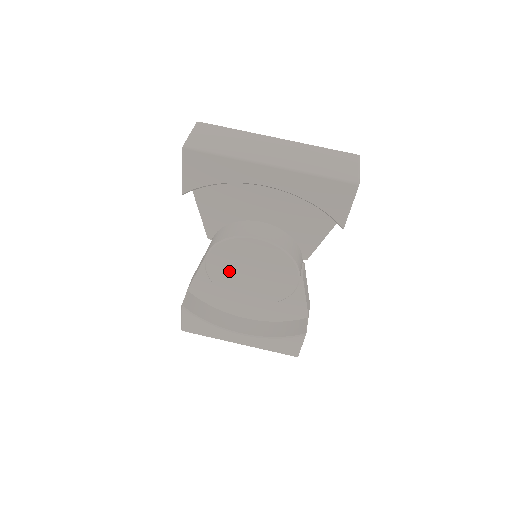
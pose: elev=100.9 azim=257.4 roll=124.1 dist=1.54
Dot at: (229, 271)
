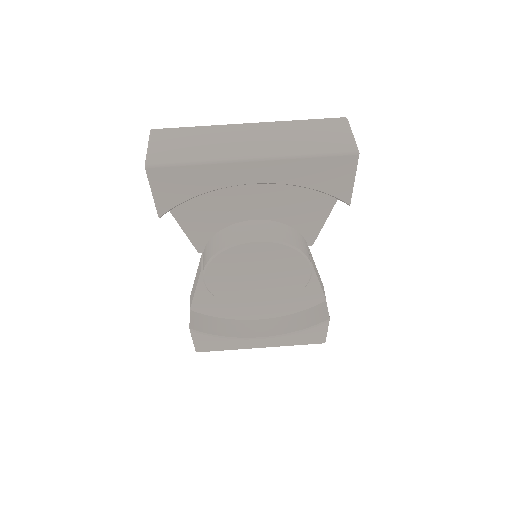
Dot at: (233, 282)
